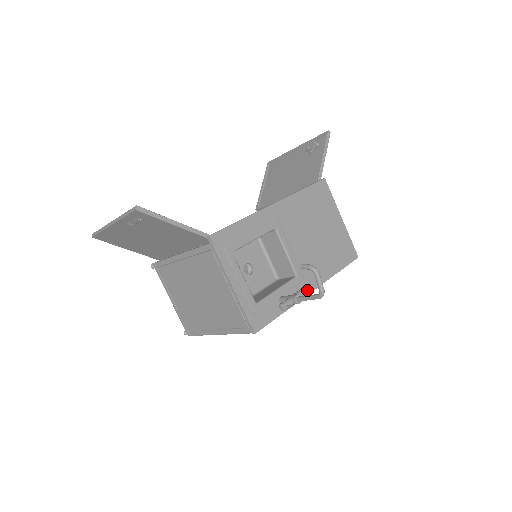
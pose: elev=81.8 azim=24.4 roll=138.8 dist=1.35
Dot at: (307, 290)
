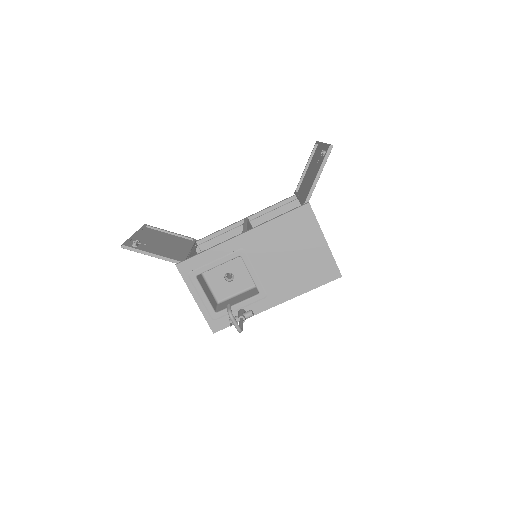
Dot at: (270, 305)
